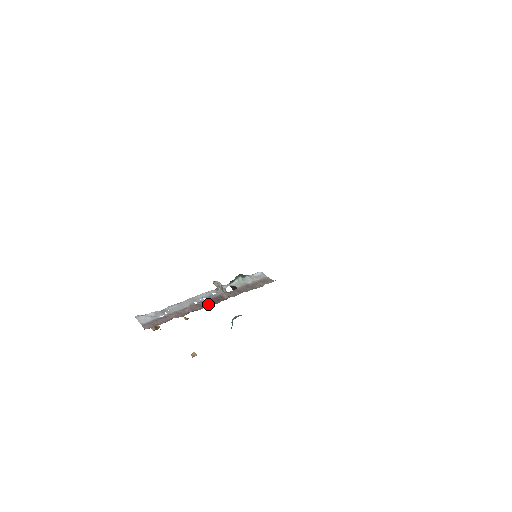
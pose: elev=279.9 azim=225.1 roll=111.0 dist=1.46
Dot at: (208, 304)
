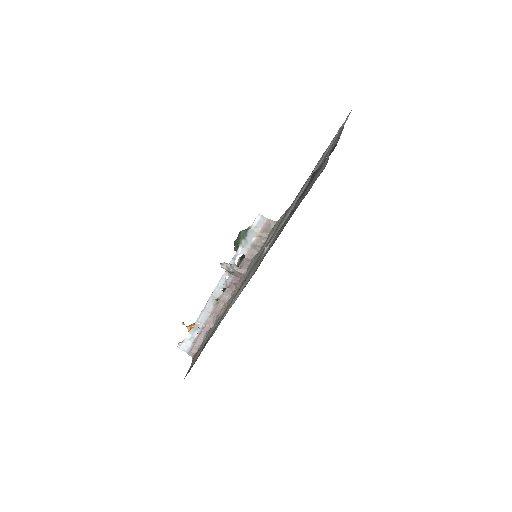
Dot at: (228, 296)
